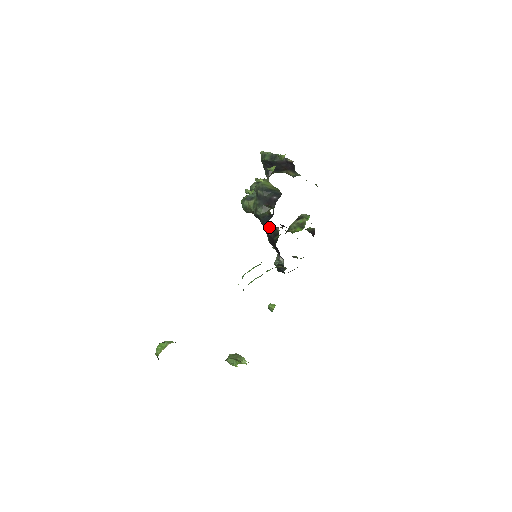
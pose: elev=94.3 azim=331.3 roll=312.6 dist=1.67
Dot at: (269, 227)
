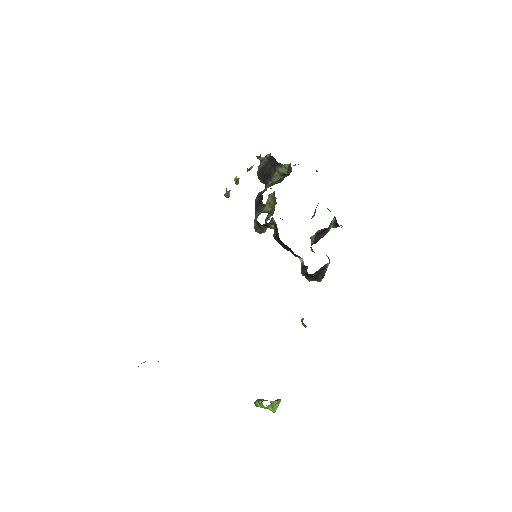
Dot at: (272, 228)
